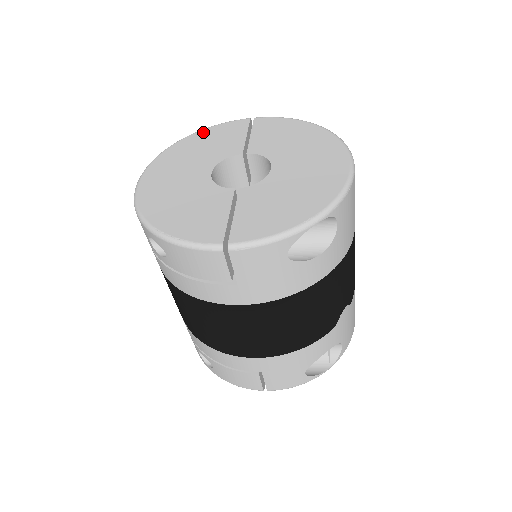
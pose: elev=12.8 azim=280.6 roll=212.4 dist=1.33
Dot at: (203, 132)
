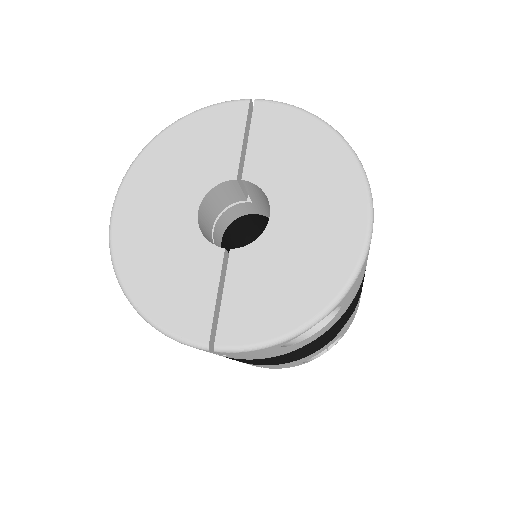
Dot at: (188, 122)
